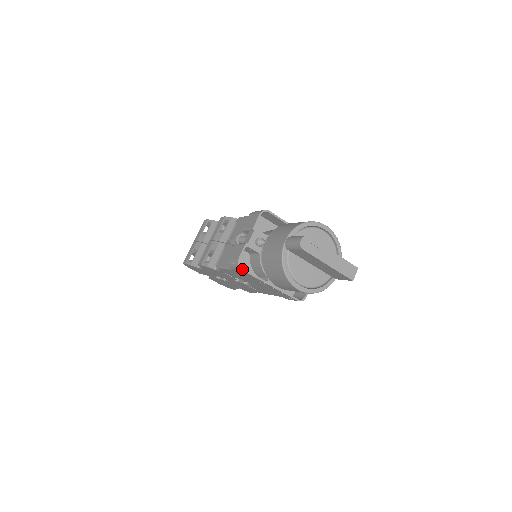
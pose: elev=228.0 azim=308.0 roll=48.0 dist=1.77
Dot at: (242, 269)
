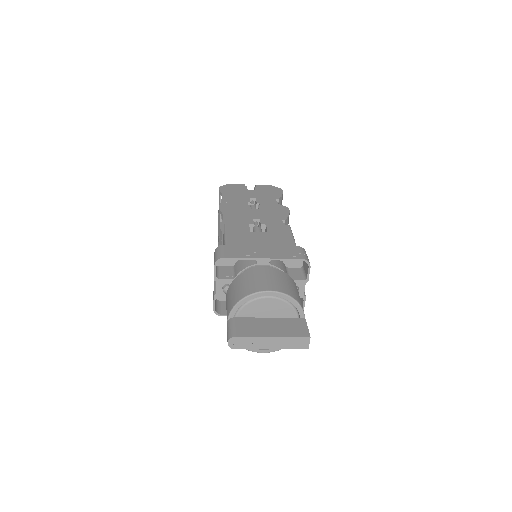
Dot at: (221, 315)
